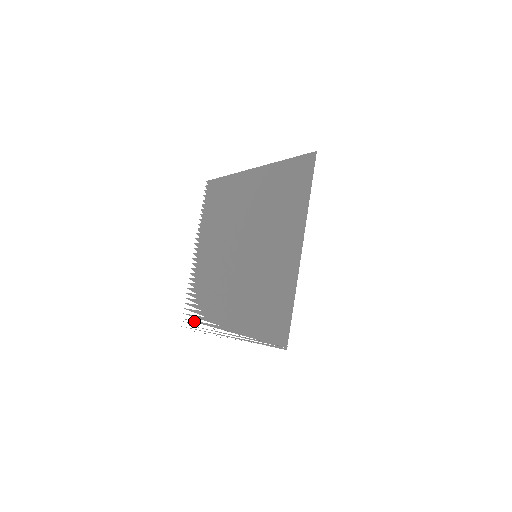
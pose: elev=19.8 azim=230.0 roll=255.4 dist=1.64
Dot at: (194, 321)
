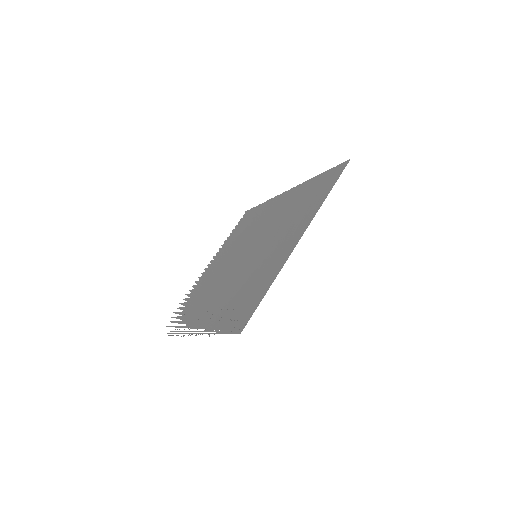
Dot at: (172, 326)
